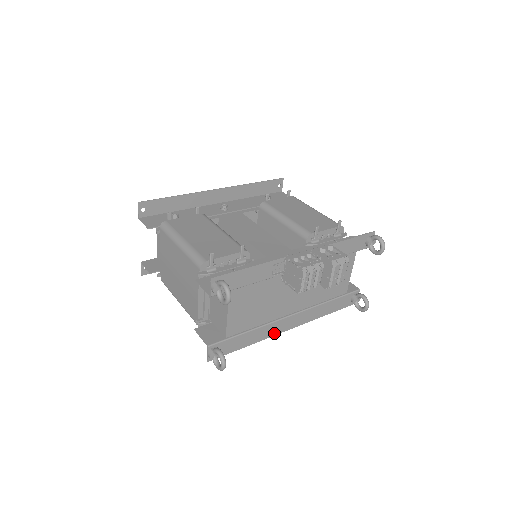
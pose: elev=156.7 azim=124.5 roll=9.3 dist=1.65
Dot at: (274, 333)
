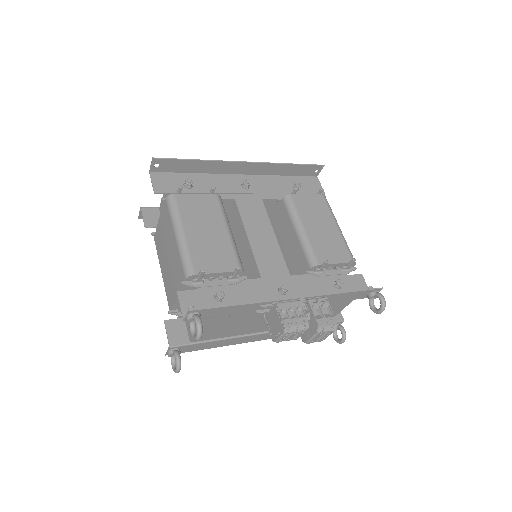
Dot at: (241, 342)
